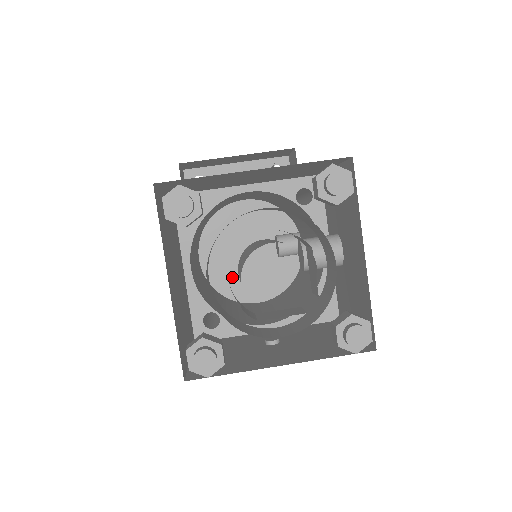
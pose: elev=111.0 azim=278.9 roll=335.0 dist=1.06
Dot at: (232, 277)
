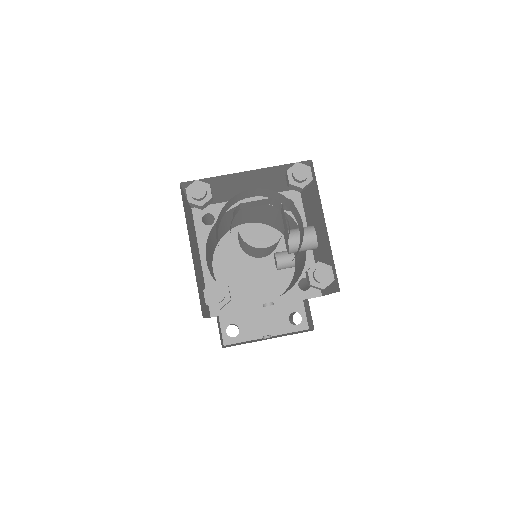
Dot at: (241, 290)
